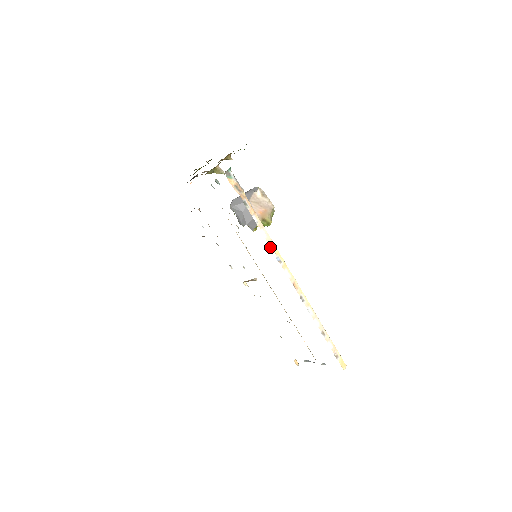
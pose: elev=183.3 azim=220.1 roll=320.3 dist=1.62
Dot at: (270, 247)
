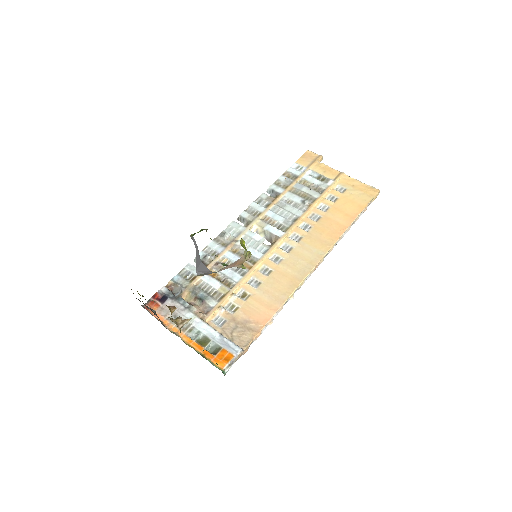
Dot at: occluded
